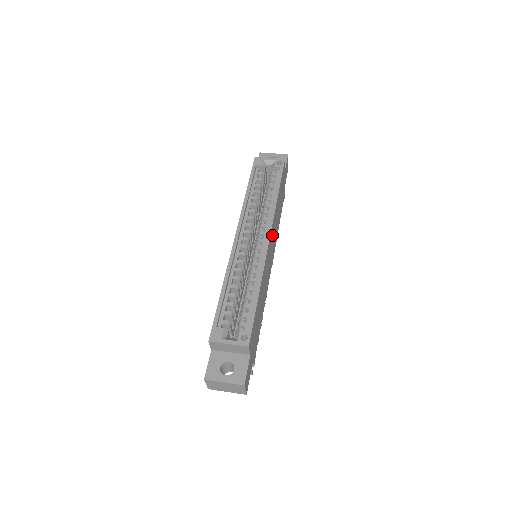
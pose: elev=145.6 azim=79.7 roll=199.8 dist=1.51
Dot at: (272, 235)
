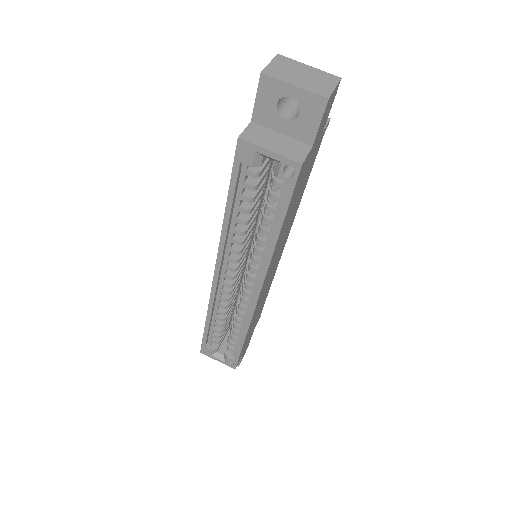
Dot at: (270, 268)
